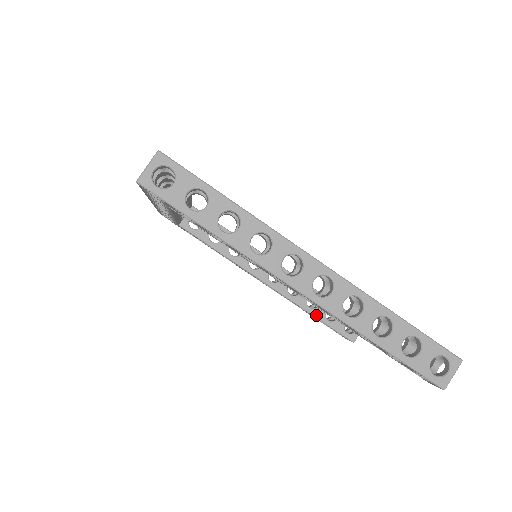
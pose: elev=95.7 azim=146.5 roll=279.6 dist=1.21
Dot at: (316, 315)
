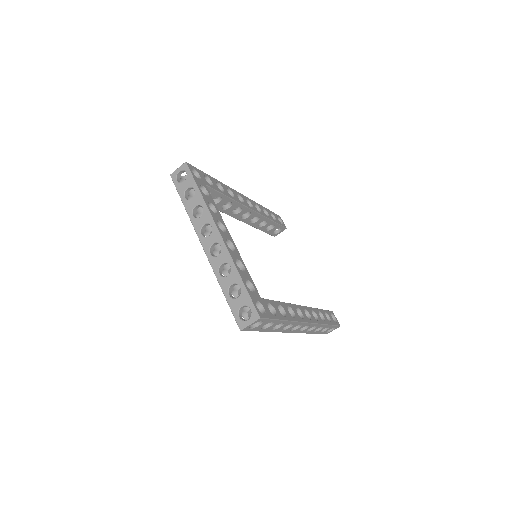
Dot at: (261, 229)
